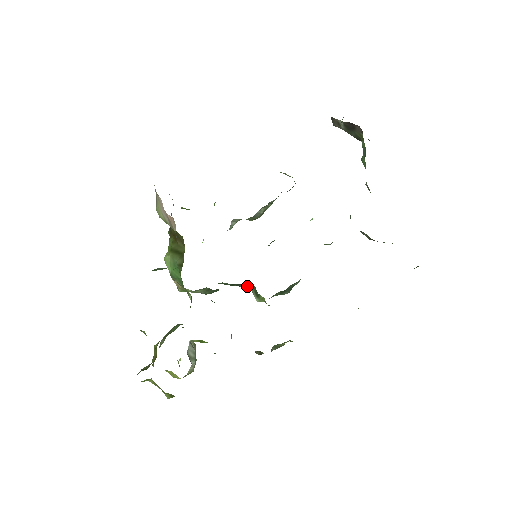
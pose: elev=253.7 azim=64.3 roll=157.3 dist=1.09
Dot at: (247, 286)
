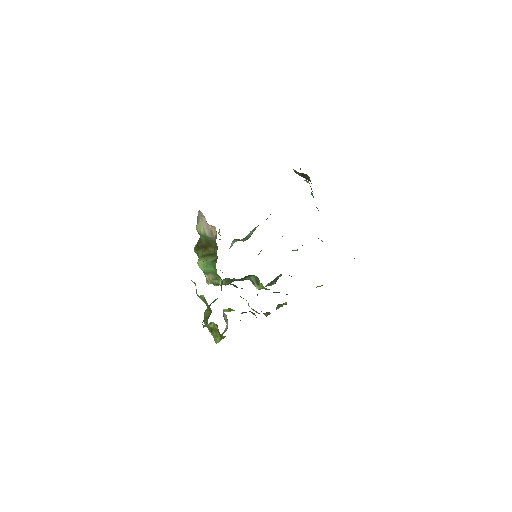
Dot at: (250, 279)
